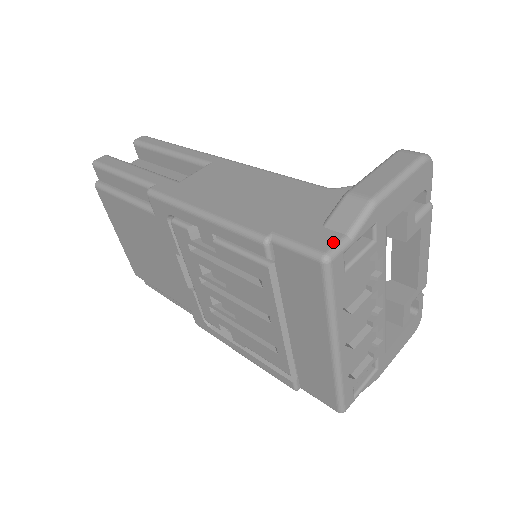
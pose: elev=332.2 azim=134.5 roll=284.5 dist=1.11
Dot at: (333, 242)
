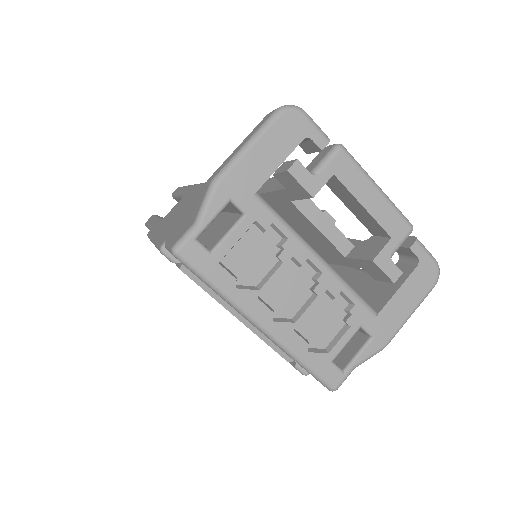
Dot at: (183, 233)
